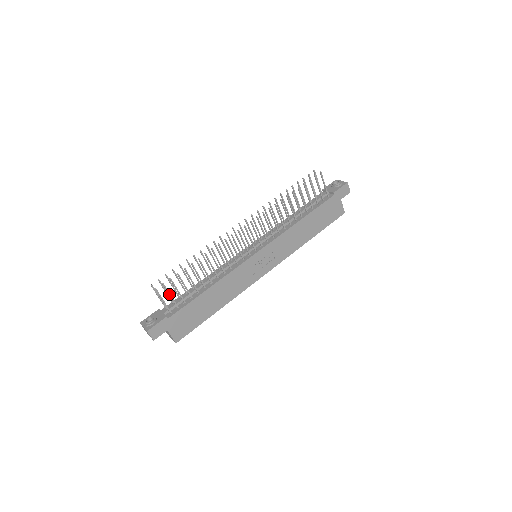
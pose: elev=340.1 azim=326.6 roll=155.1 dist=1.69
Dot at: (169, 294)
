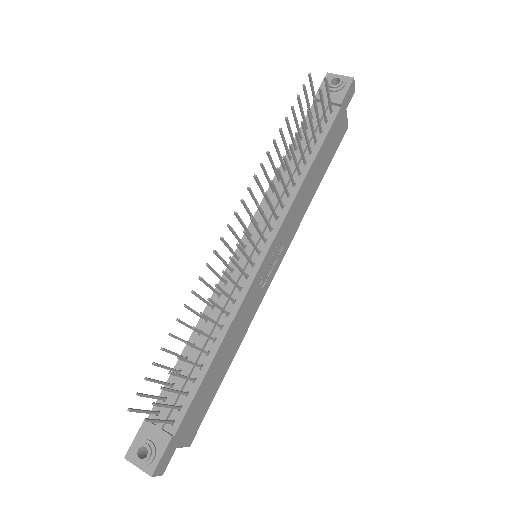
Dot at: (165, 407)
